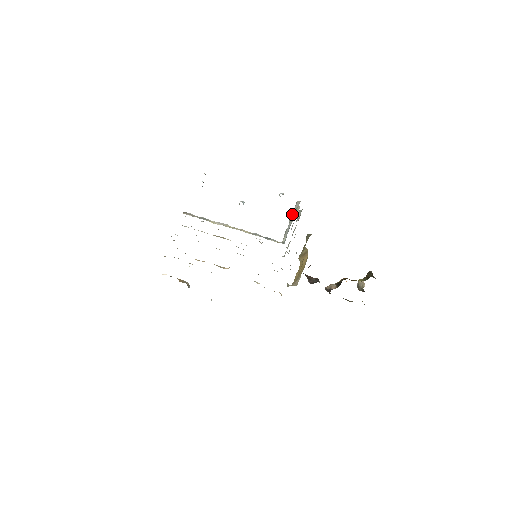
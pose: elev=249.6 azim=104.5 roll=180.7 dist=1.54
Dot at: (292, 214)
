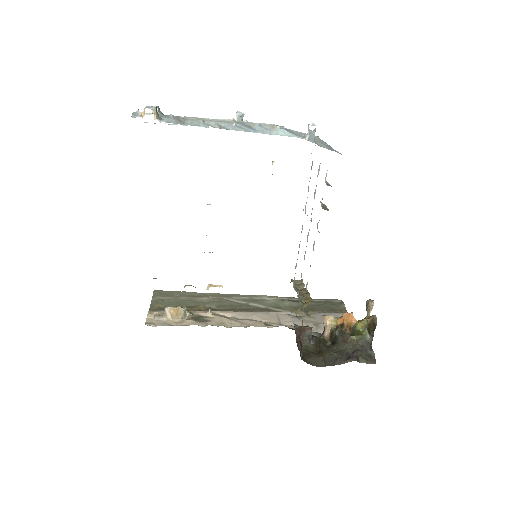
Dot at: occluded
